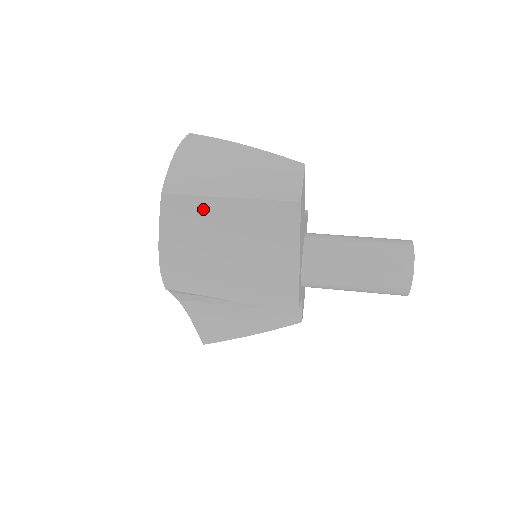
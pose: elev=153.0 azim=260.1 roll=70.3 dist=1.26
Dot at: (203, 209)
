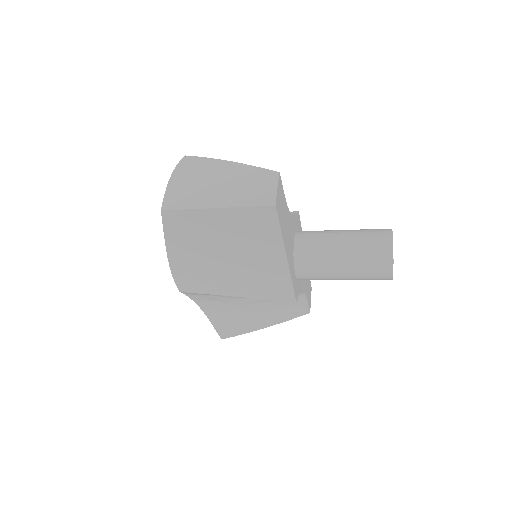
Dot at: (197, 220)
